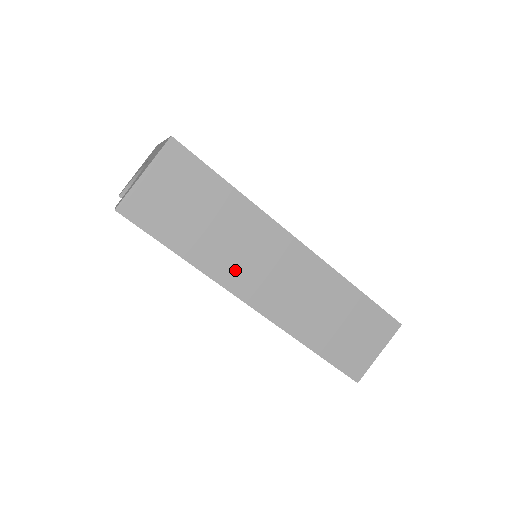
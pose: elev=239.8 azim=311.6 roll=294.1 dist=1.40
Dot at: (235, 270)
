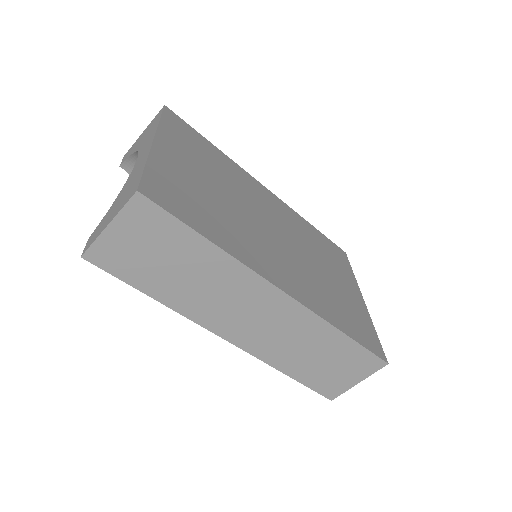
Dot at: (211, 312)
